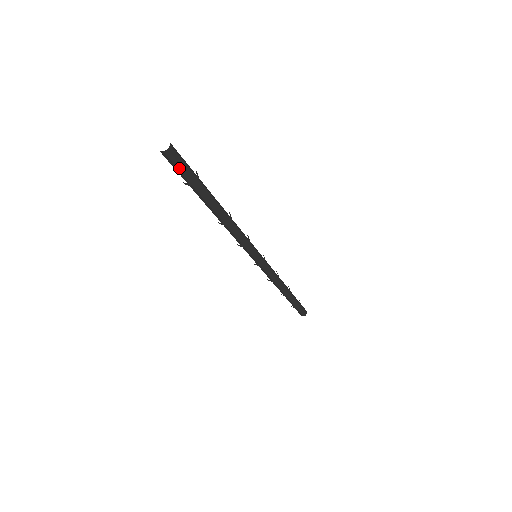
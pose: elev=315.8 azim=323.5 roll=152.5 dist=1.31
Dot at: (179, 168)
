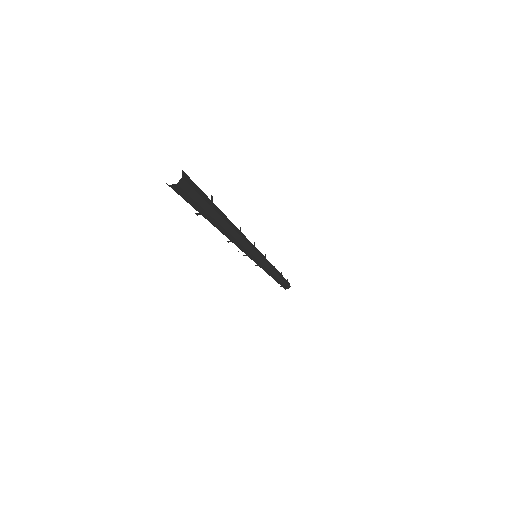
Dot at: (193, 197)
